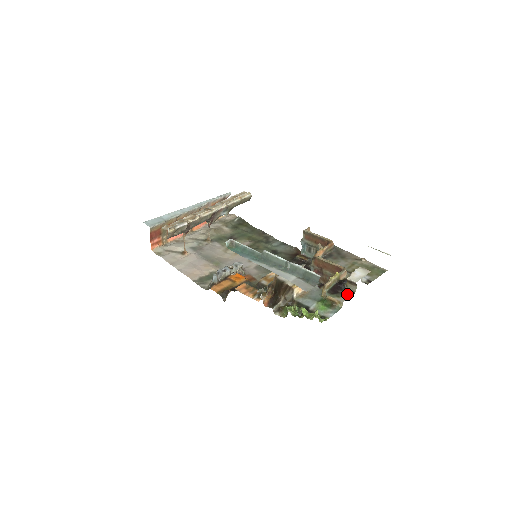
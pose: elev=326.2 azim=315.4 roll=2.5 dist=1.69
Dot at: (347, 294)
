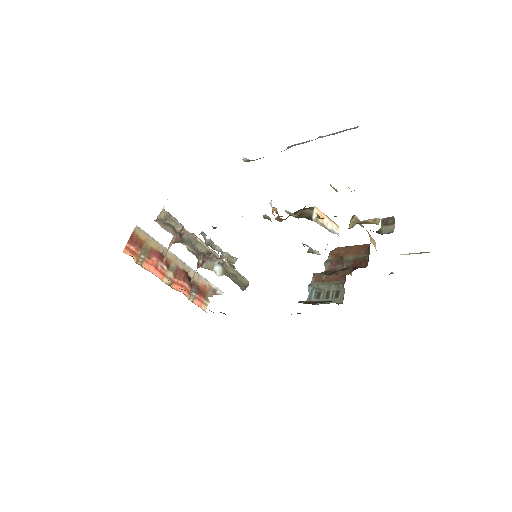
Dot at: occluded
